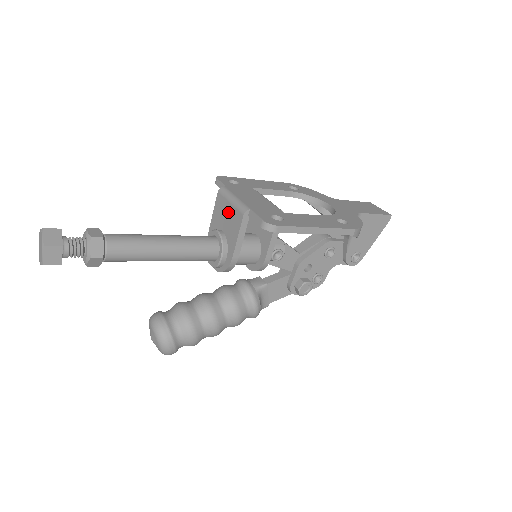
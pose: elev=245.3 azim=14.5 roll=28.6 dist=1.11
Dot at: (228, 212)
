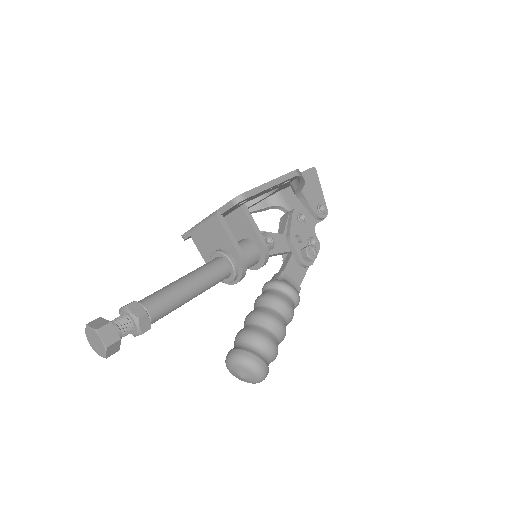
Dot at: (207, 233)
